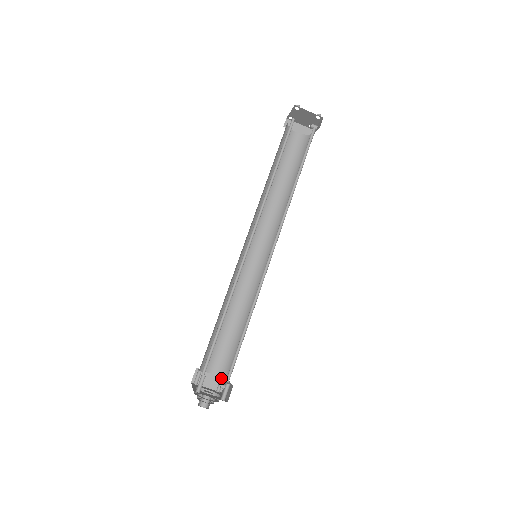
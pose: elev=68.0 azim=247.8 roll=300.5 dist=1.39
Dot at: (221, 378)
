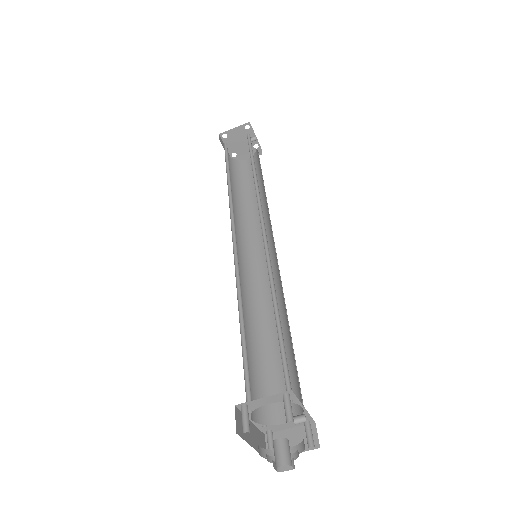
Dot at: (304, 424)
